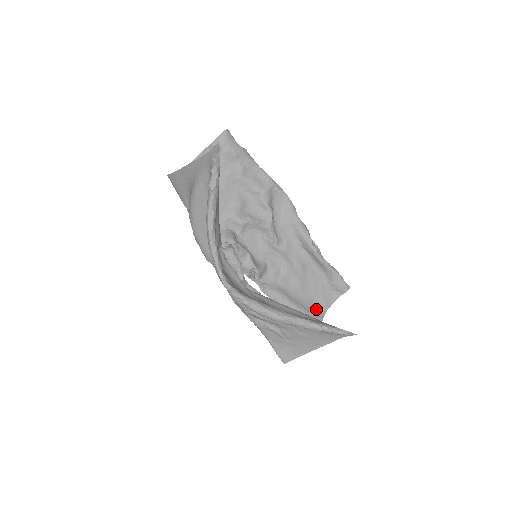
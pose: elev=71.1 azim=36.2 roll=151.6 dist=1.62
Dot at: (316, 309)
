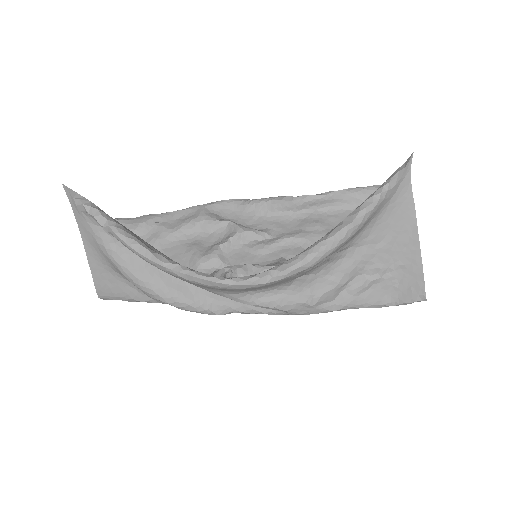
Dot at: occluded
